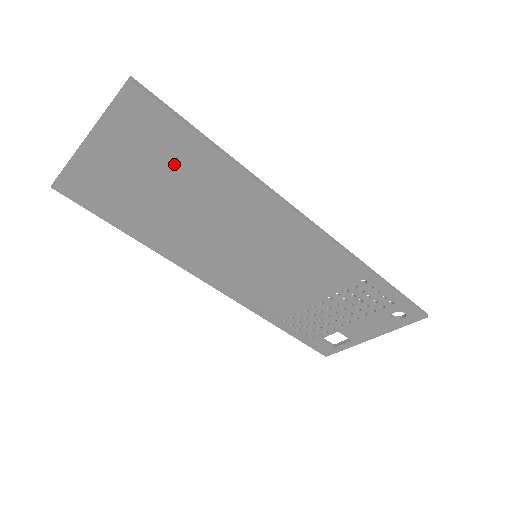
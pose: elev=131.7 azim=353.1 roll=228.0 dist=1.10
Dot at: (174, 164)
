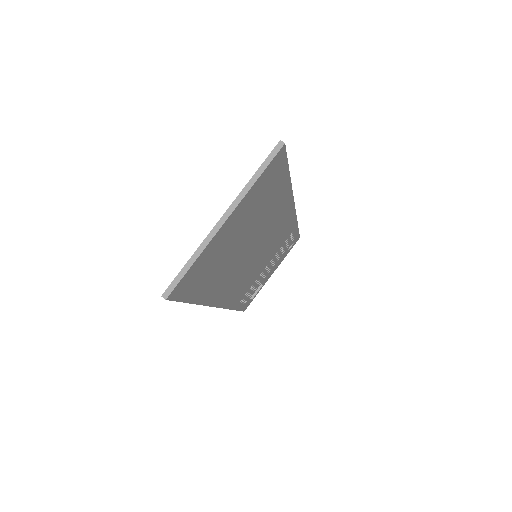
Dot at: (264, 206)
